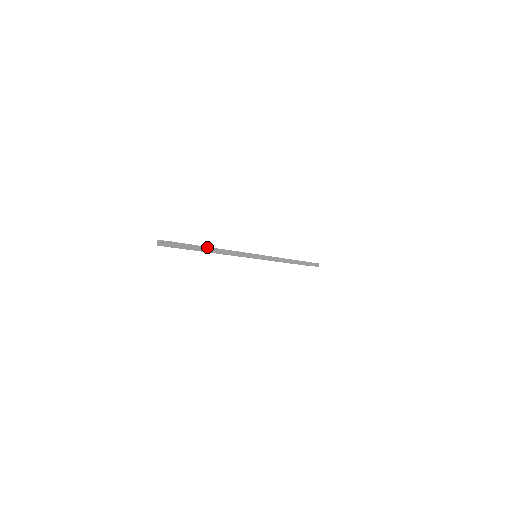
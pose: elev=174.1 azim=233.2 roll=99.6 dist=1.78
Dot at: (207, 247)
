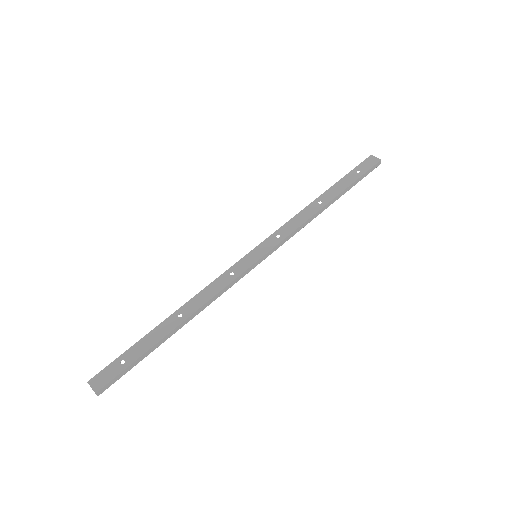
Dot at: (165, 336)
